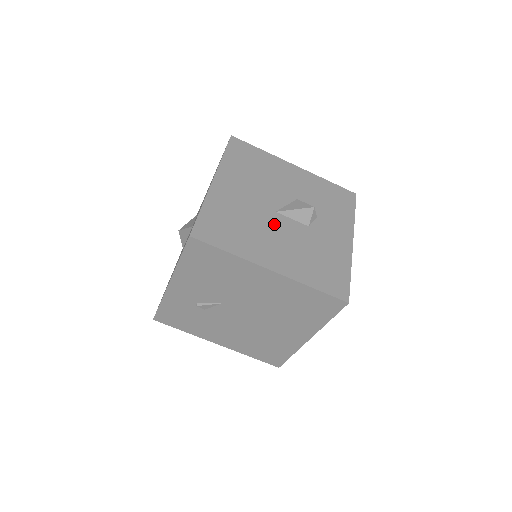
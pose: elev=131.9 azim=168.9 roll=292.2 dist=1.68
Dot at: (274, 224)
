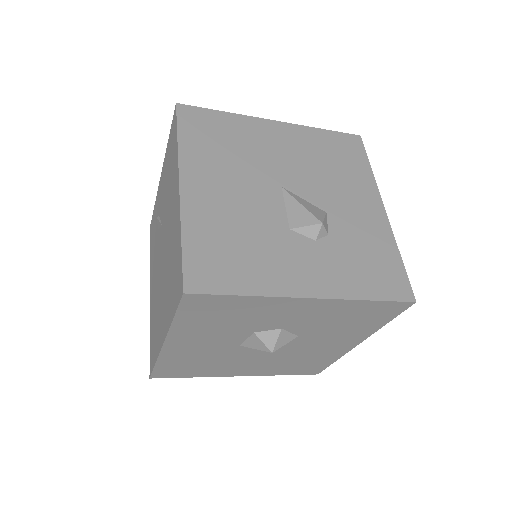
Dot at: (259, 185)
